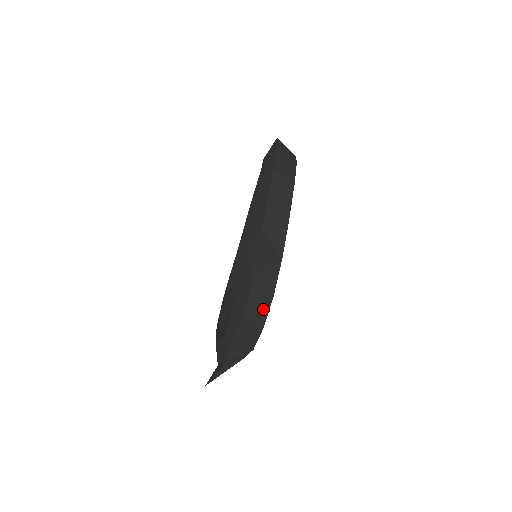
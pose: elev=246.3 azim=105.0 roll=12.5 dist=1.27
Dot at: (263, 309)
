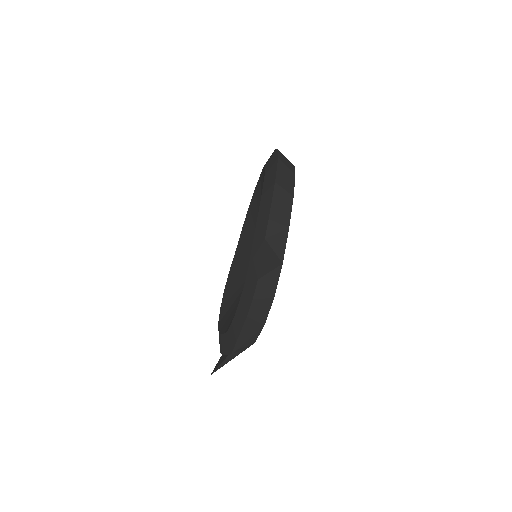
Dot at: (265, 308)
